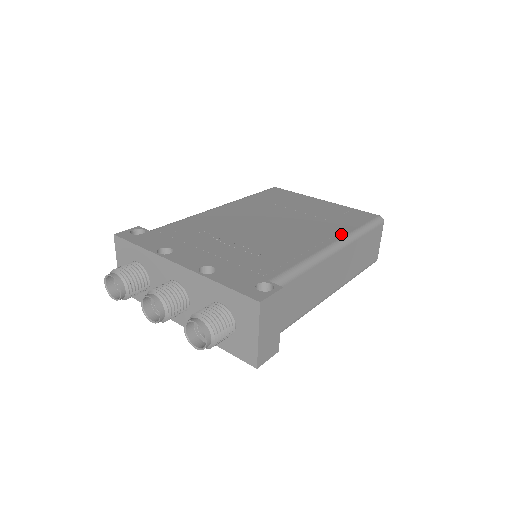
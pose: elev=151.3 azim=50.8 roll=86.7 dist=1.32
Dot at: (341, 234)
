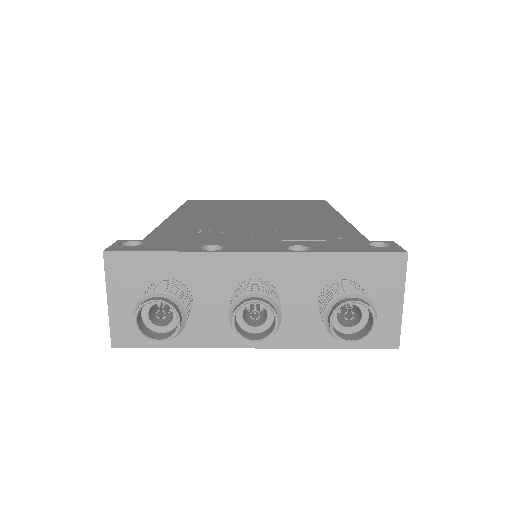
Dot at: (330, 211)
